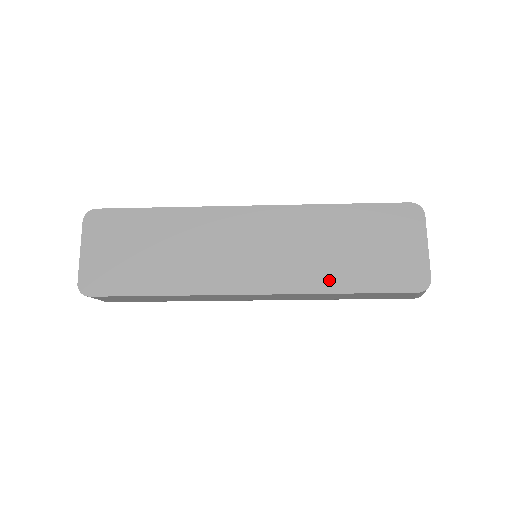
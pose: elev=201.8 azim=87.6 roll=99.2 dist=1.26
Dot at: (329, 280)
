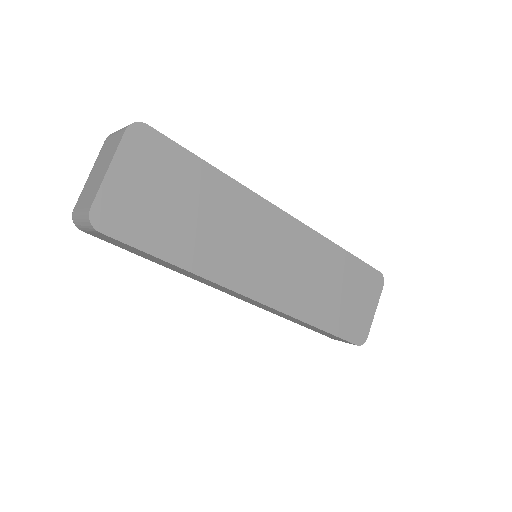
Dot at: (314, 312)
